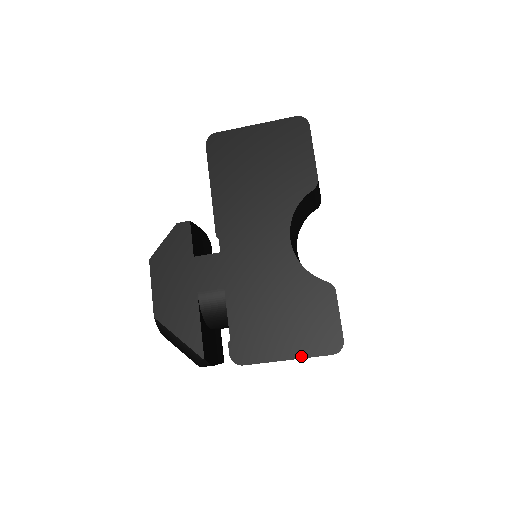
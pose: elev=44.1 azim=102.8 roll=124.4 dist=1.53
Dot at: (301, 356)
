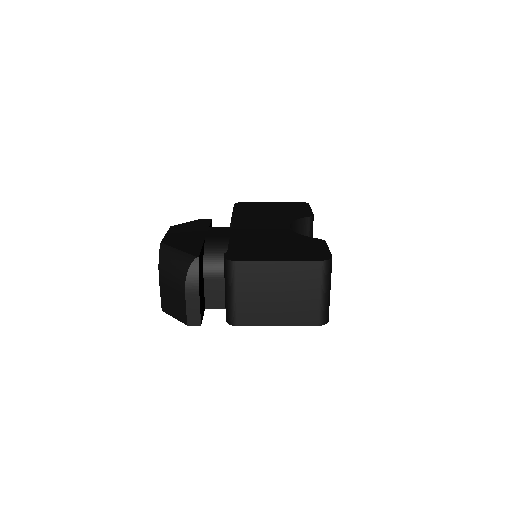
Dot at: (292, 260)
